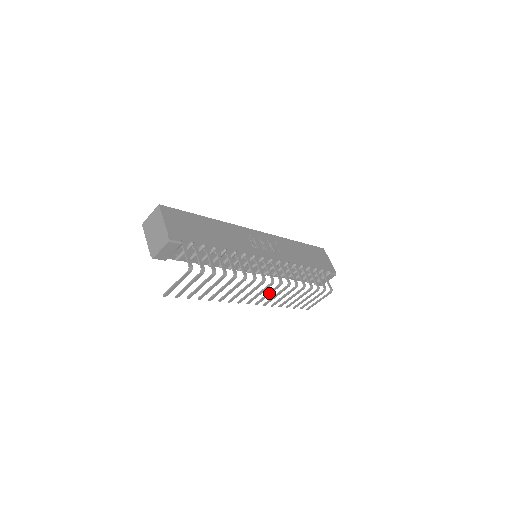
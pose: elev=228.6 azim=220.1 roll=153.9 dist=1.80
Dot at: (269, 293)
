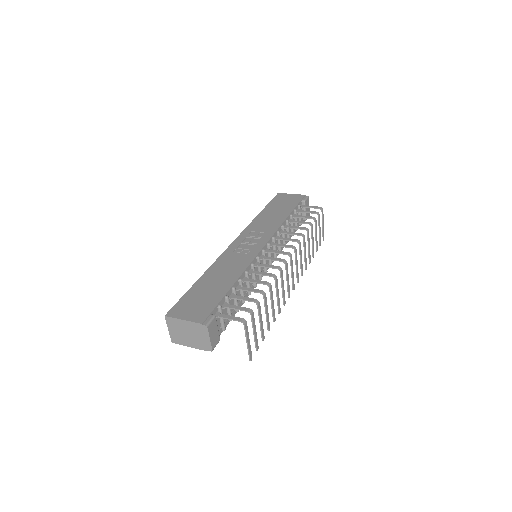
Dot at: (296, 264)
